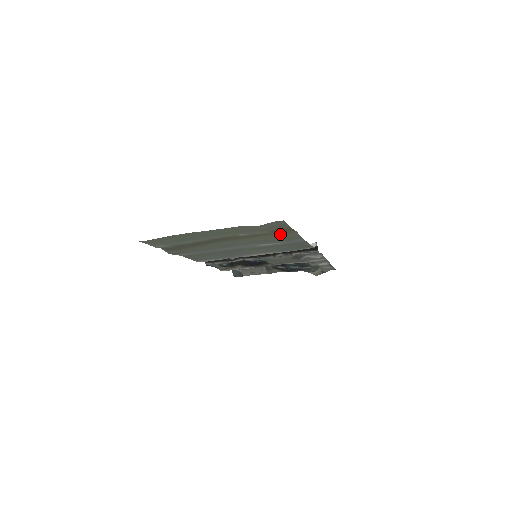
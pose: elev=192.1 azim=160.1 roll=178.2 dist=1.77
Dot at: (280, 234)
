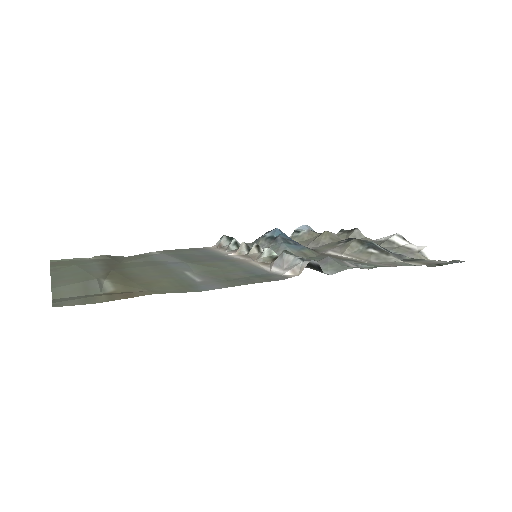
Dot at: (151, 285)
